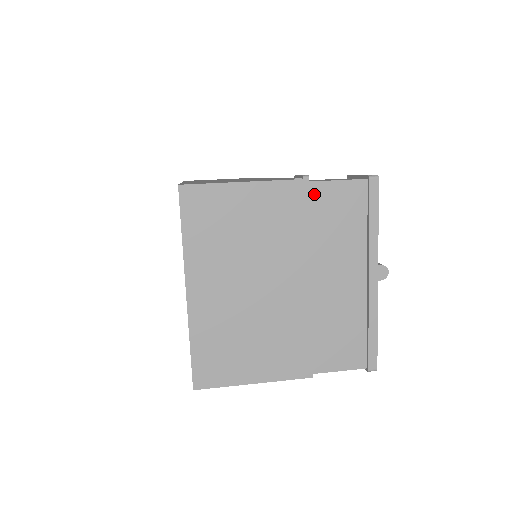
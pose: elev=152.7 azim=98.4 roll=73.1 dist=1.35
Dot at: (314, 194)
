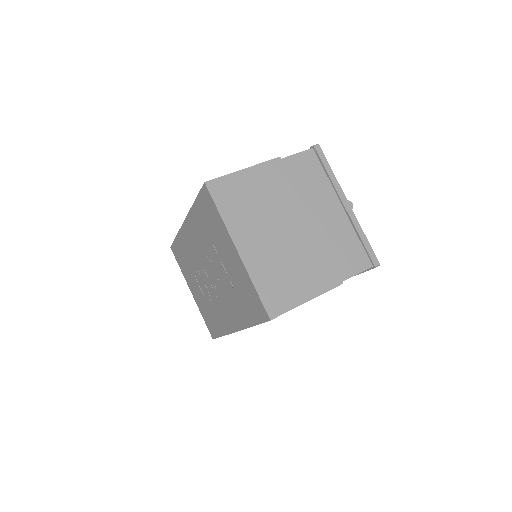
Dot at: (287, 165)
